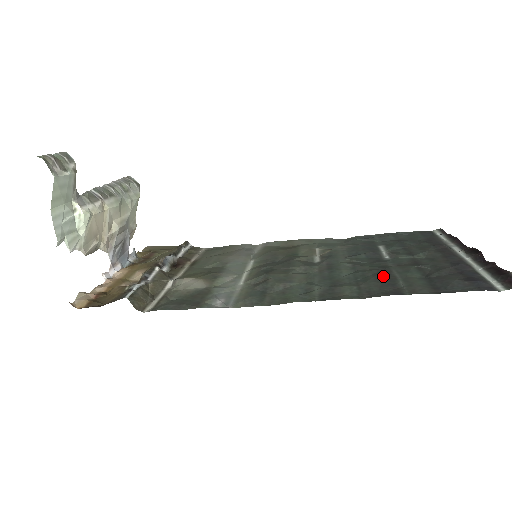
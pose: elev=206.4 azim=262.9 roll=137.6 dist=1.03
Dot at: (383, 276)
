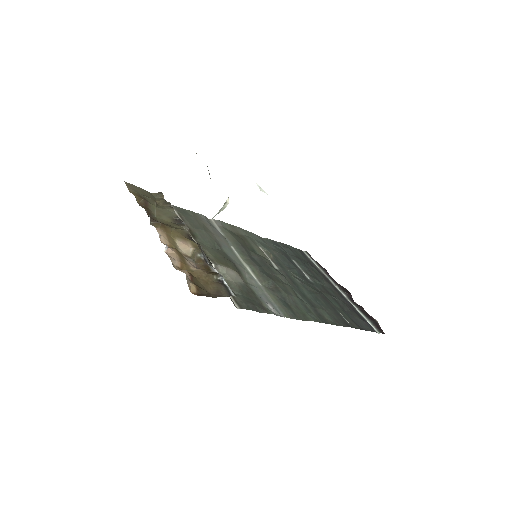
Dot at: (328, 303)
